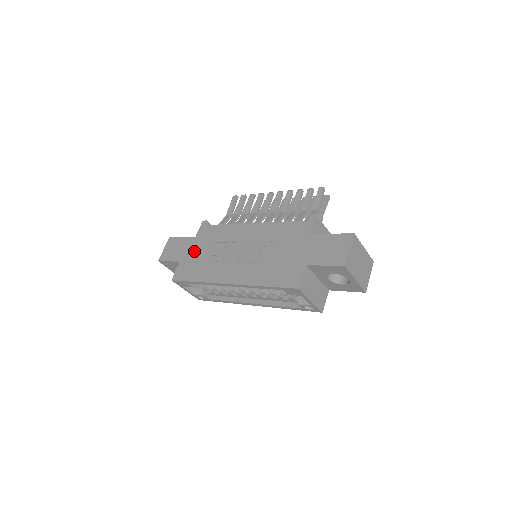
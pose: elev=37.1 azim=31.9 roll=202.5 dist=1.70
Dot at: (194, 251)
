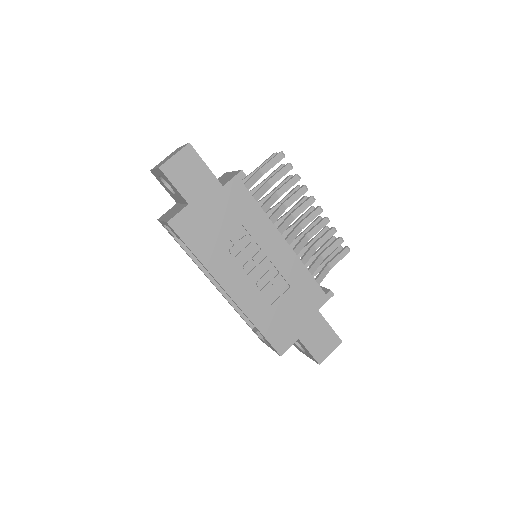
Dot at: (213, 208)
